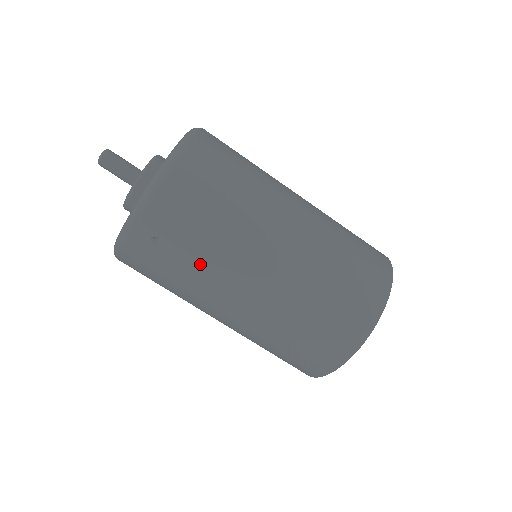
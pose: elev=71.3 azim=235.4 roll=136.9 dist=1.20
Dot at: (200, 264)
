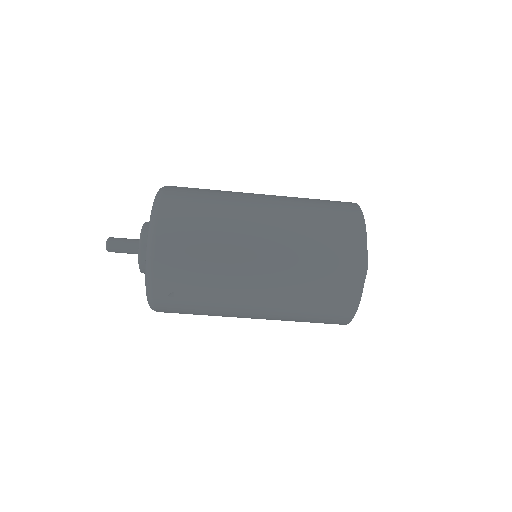
Dot at: (211, 295)
